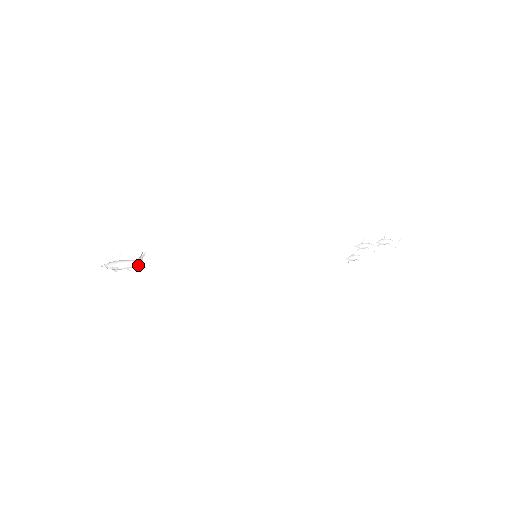
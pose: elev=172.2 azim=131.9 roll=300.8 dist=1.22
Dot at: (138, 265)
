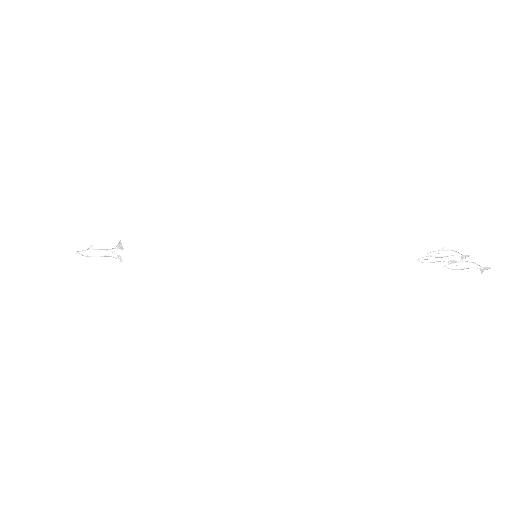
Dot at: (113, 254)
